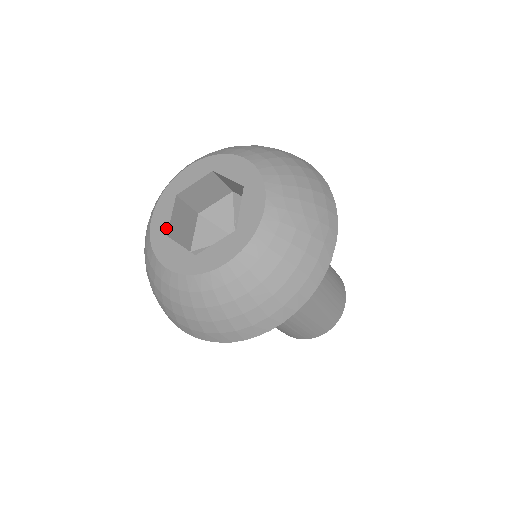
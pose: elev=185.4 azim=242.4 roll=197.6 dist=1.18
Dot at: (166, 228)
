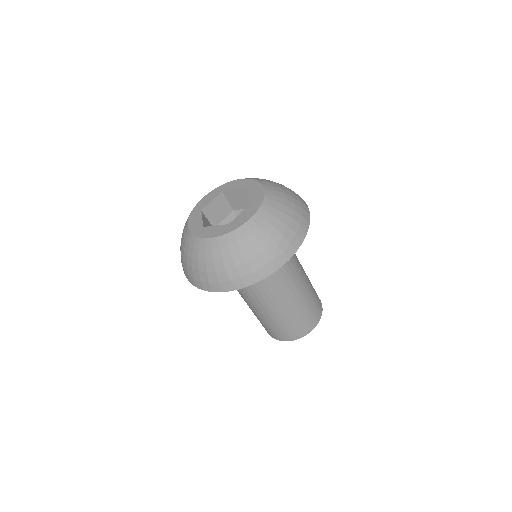
Dot at: (204, 206)
